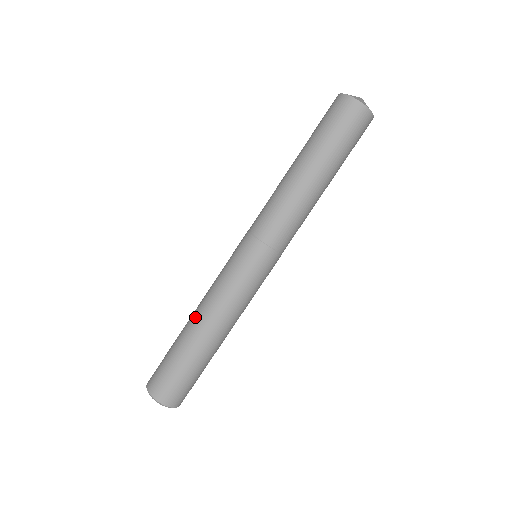
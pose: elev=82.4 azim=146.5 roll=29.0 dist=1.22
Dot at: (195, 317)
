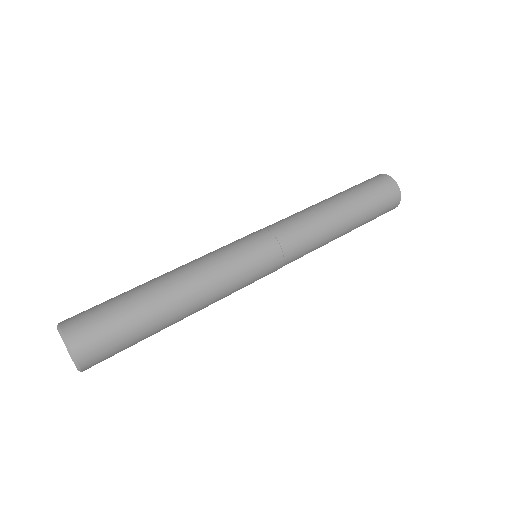
Dot at: occluded
